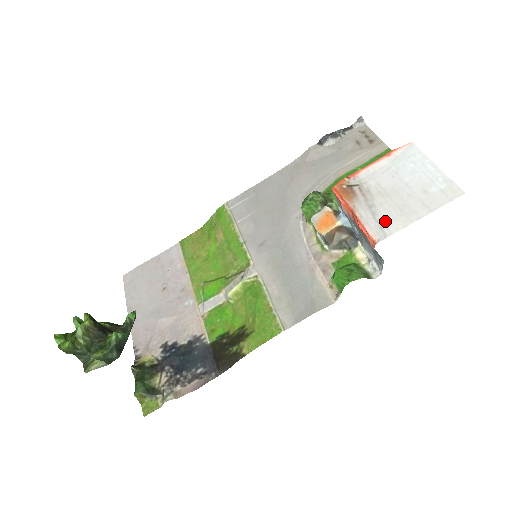
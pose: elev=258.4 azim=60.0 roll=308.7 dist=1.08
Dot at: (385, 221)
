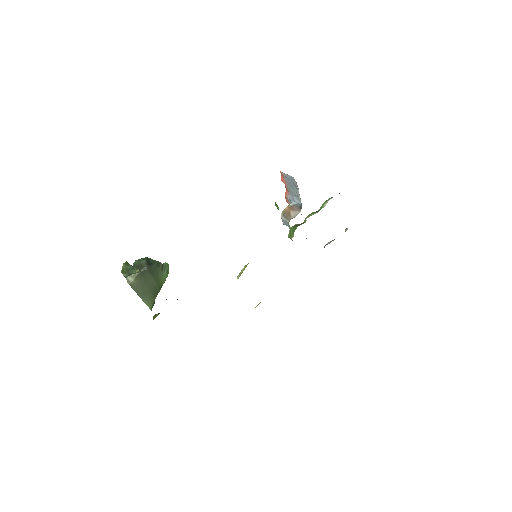
Dot at: occluded
